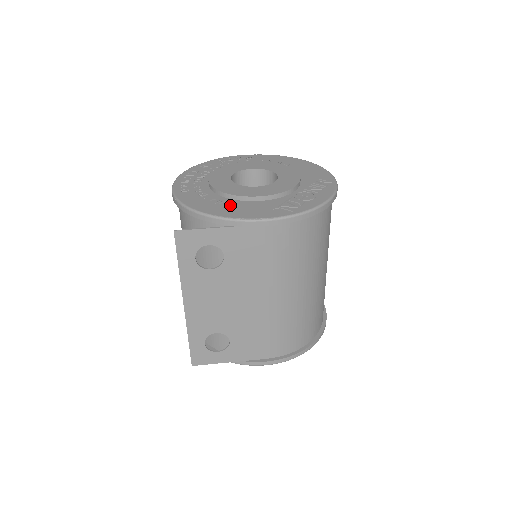
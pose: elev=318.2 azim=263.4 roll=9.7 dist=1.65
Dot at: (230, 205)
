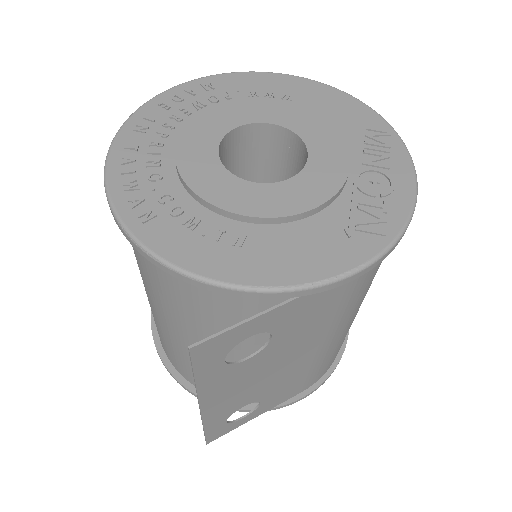
Dot at: (264, 244)
